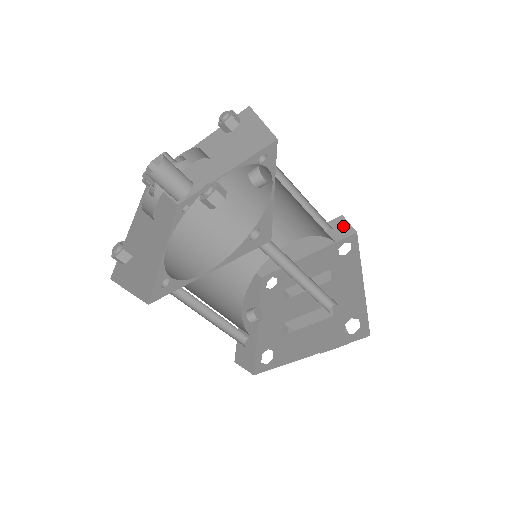
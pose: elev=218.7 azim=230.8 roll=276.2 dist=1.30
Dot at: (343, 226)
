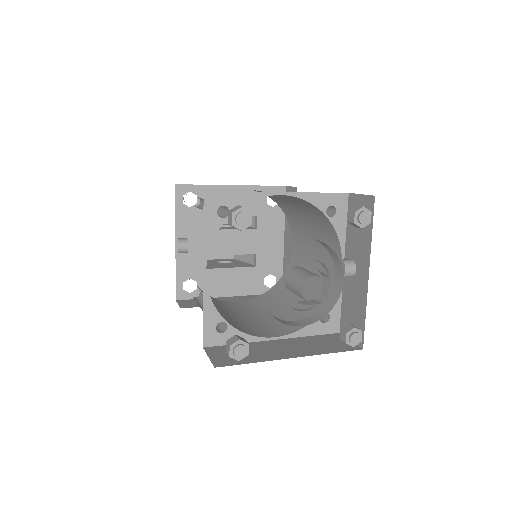
Dot at: occluded
